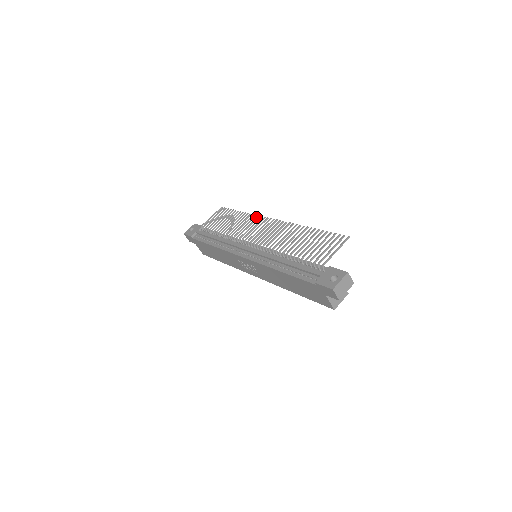
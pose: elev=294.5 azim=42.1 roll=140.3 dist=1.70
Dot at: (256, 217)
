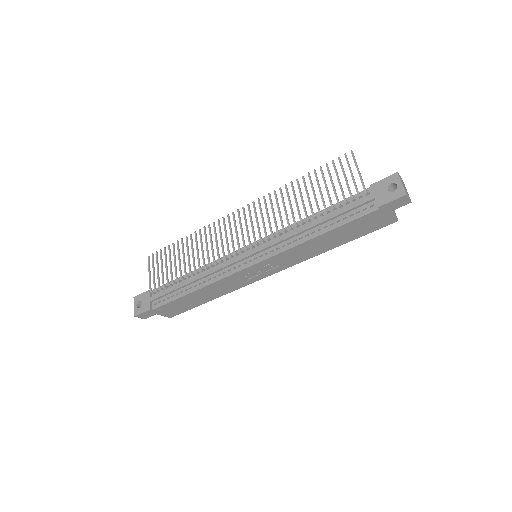
Dot at: occluded
